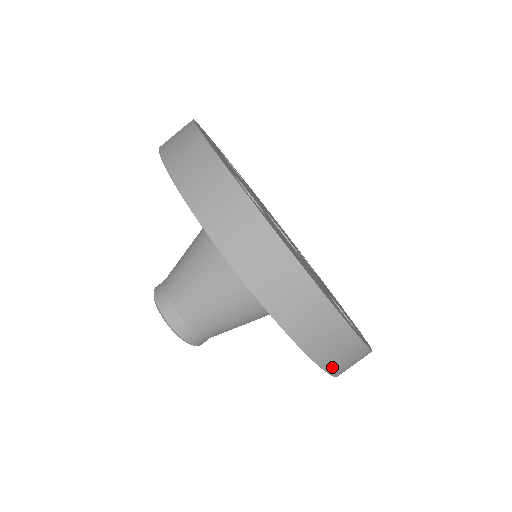
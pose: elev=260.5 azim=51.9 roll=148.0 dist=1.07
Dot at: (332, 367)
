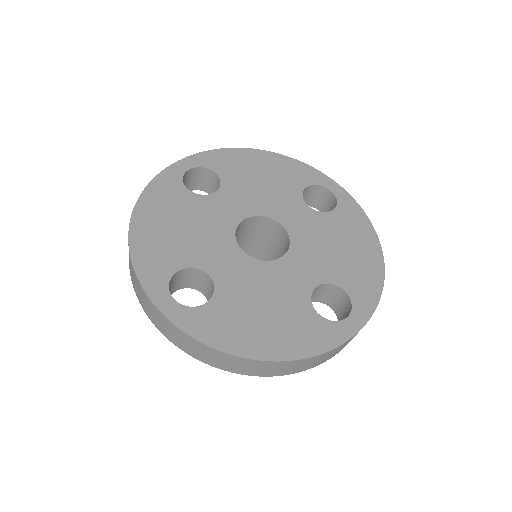
Dot at: (327, 359)
